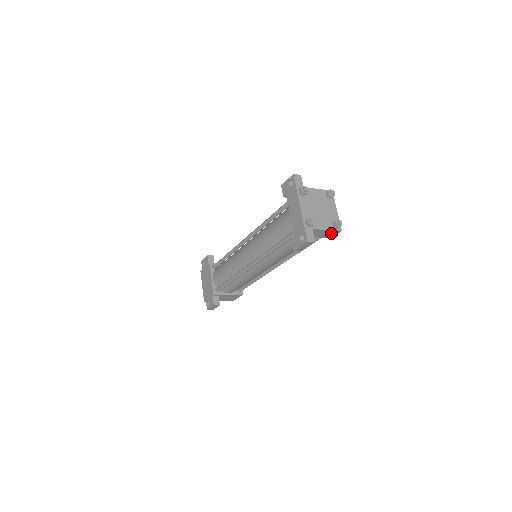
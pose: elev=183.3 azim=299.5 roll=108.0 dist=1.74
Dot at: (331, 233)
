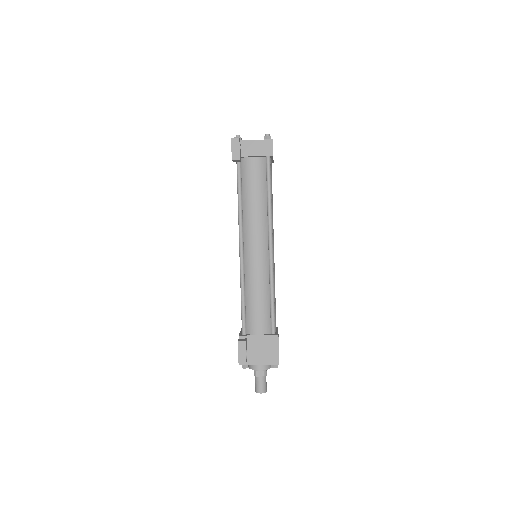
Dot at: (266, 146)
